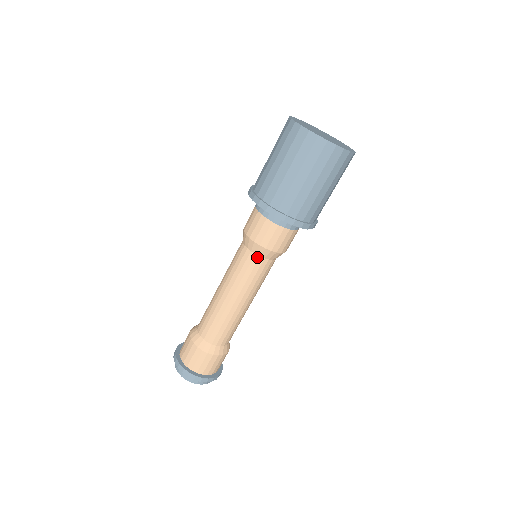
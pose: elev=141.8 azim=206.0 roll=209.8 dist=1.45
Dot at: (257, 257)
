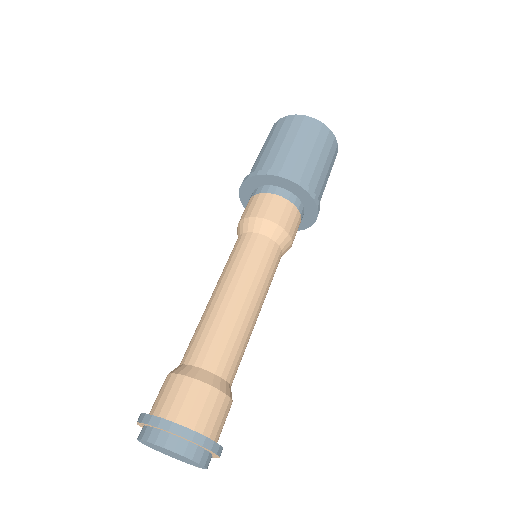
Dot at: (261, 237)
